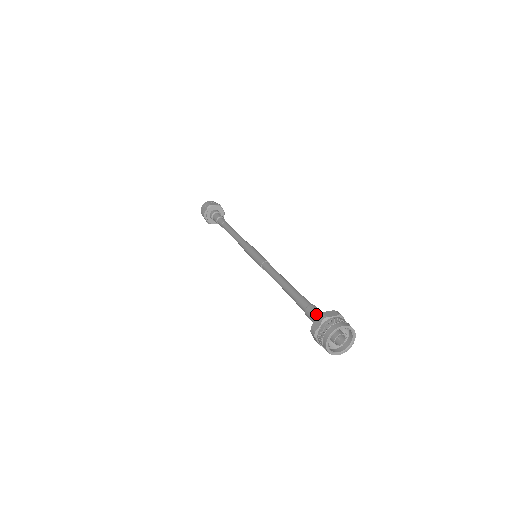
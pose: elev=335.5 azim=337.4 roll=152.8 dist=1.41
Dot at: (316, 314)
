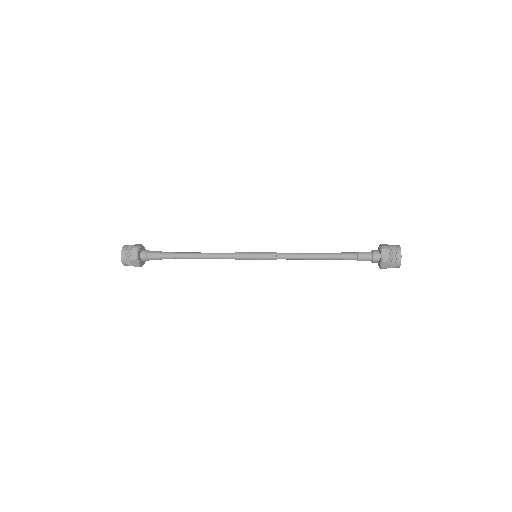
Dot at: (370, 253)
